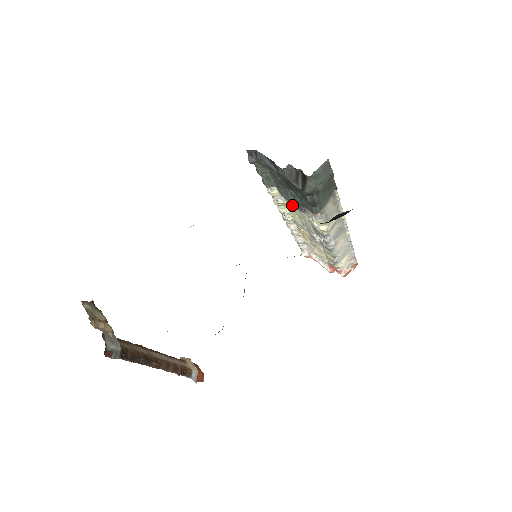
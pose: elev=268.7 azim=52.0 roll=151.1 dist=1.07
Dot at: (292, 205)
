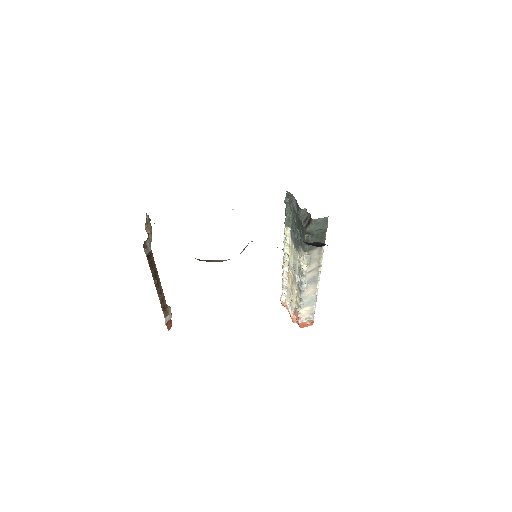
Dot at: (294, 247)
